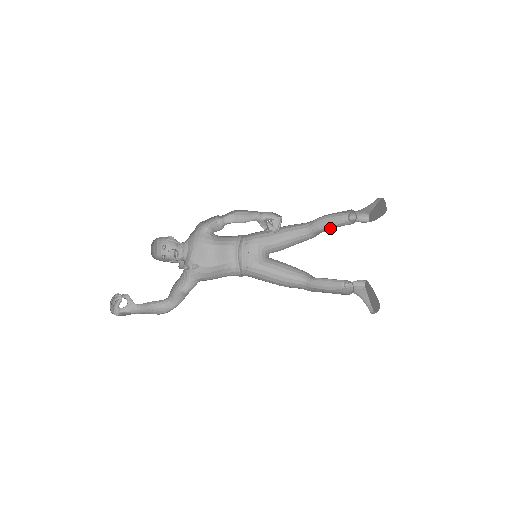
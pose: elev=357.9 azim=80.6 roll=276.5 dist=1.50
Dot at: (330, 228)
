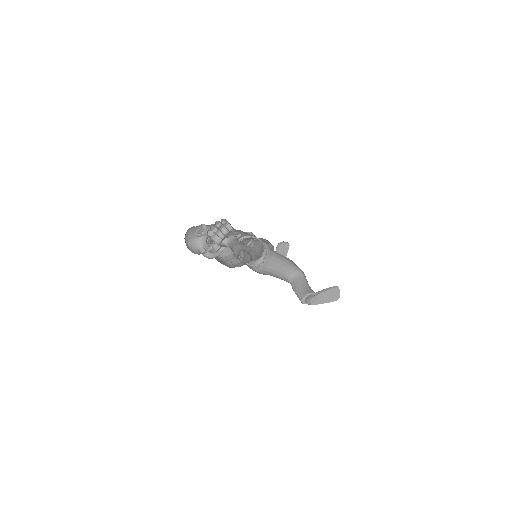
Dot at: occluded
